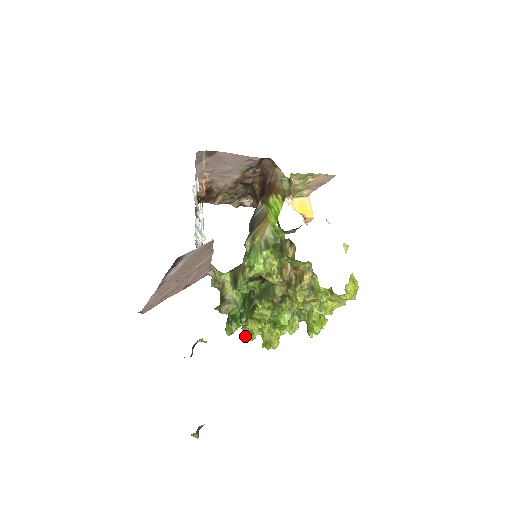
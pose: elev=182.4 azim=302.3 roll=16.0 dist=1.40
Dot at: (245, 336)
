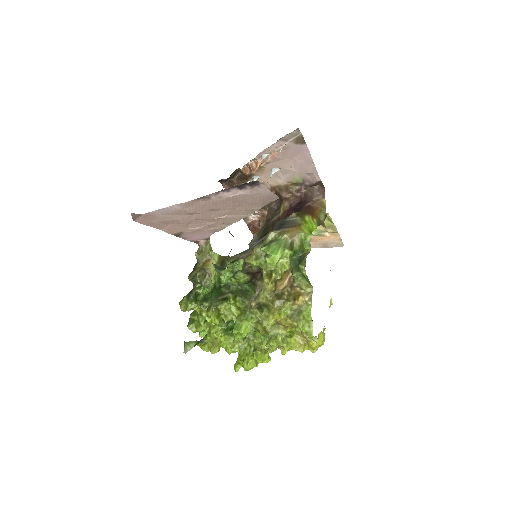
Dot at: (191, 323)
